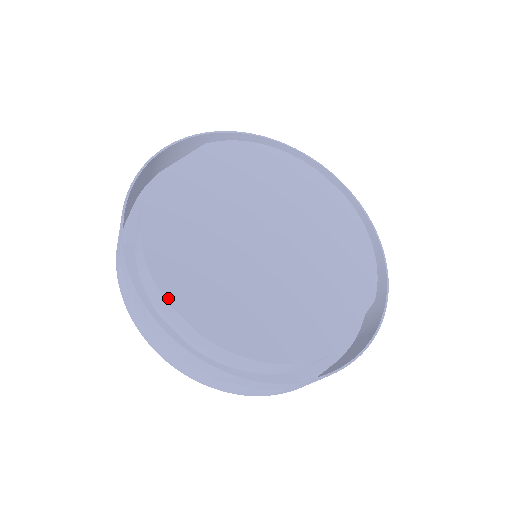
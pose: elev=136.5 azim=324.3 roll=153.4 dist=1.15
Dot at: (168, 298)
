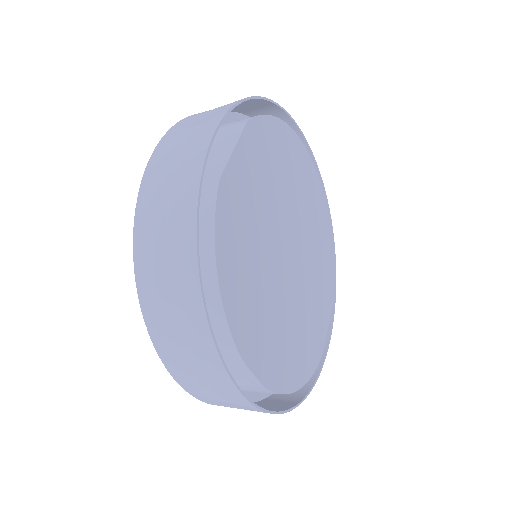
Dot at: (244, 357)
